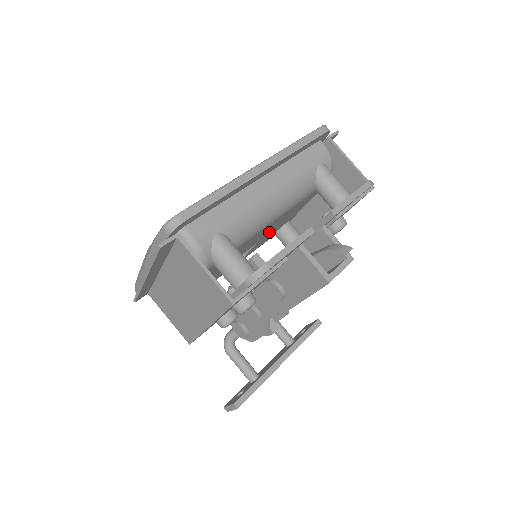
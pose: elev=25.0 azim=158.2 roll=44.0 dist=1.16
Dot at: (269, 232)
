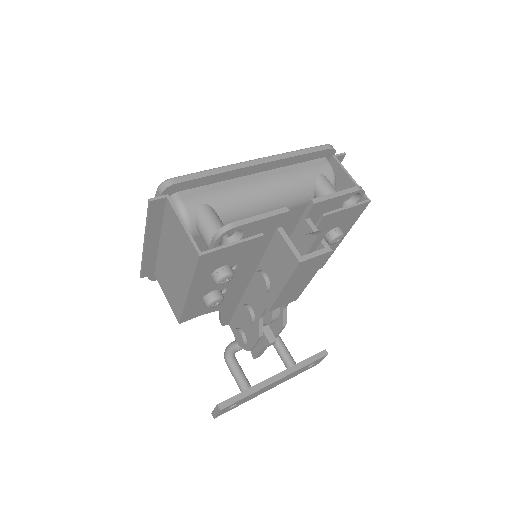
Dot at: occluded
